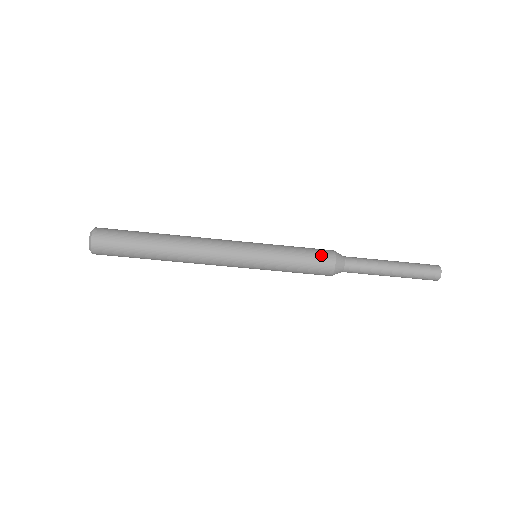
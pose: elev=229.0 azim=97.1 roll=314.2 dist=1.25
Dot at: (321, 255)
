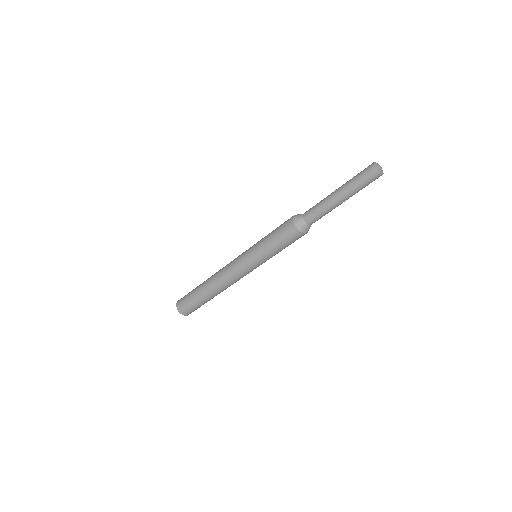
Dot at: (284, 224)
